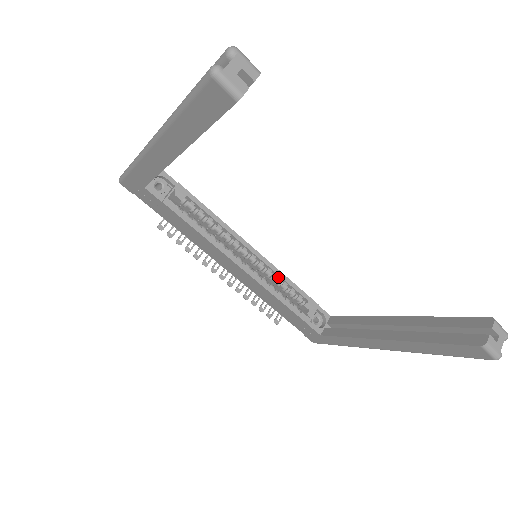
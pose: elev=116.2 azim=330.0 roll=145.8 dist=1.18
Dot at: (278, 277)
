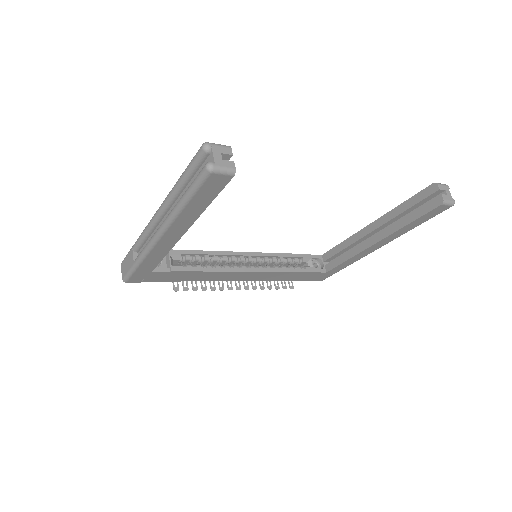
Dot at: (274, 258)
